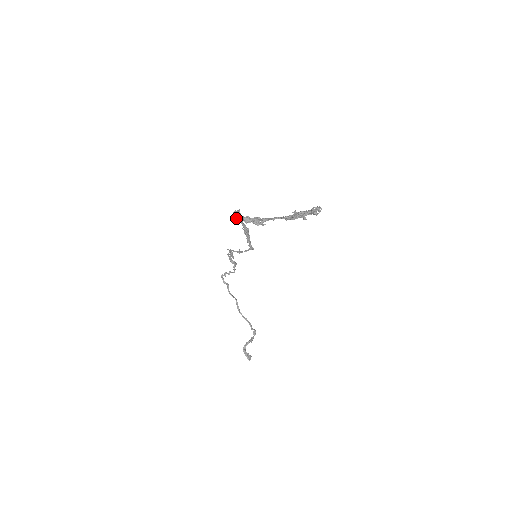
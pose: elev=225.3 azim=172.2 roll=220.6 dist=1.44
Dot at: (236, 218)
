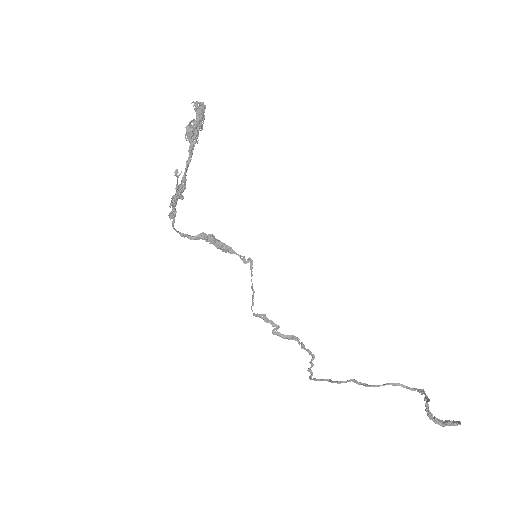
Dot at: (188, 238)
